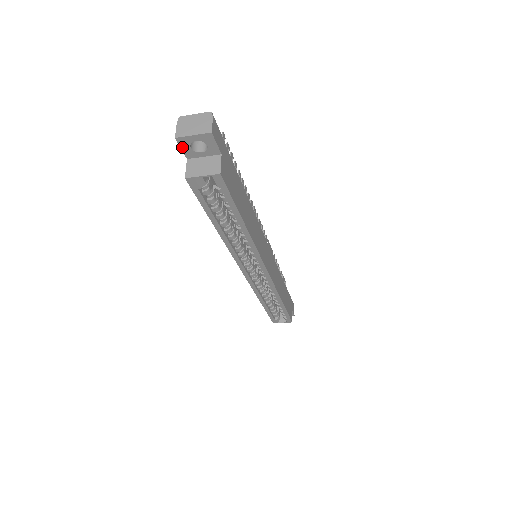
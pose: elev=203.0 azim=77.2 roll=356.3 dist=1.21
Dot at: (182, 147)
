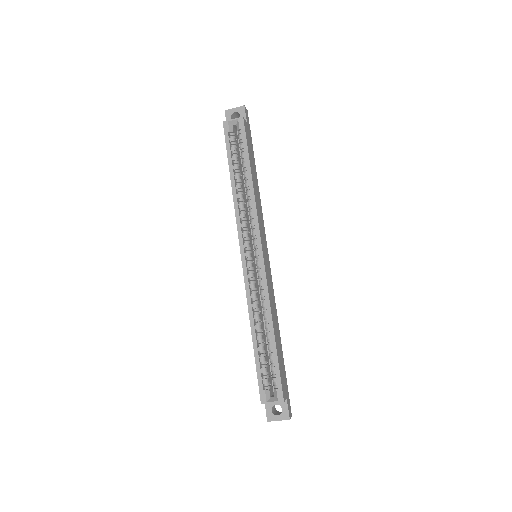
Dot at: (227, 118)
